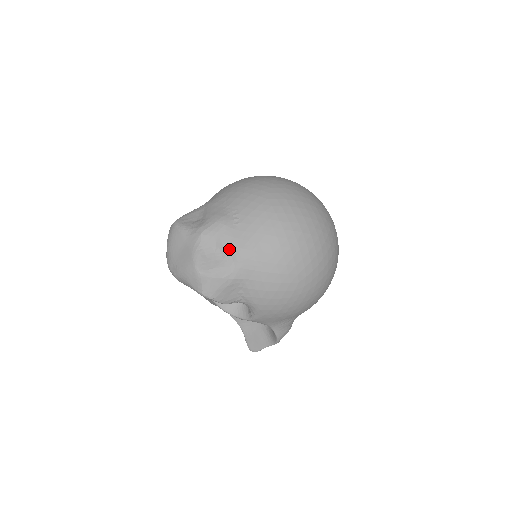
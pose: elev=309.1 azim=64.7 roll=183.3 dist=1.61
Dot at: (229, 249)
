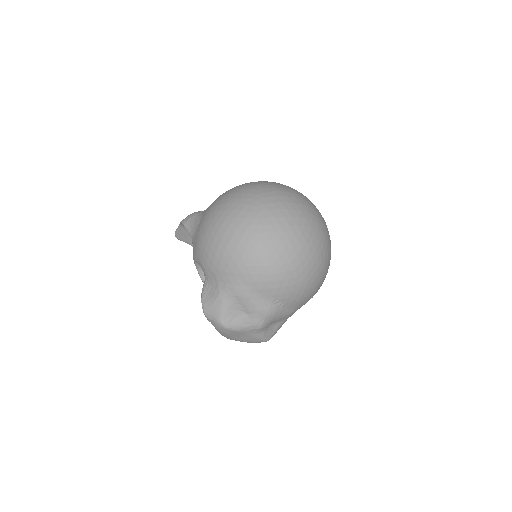
Dot at: (282, 319)
